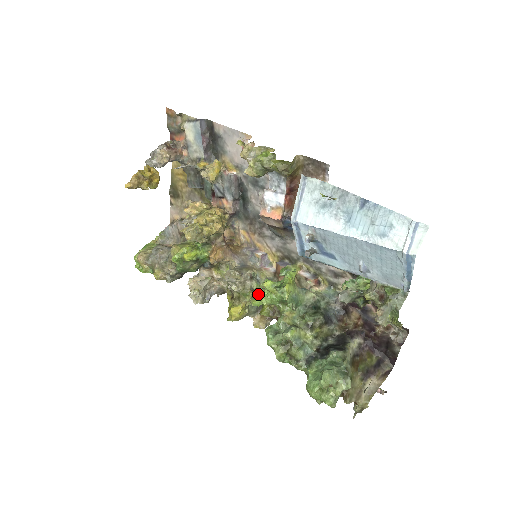
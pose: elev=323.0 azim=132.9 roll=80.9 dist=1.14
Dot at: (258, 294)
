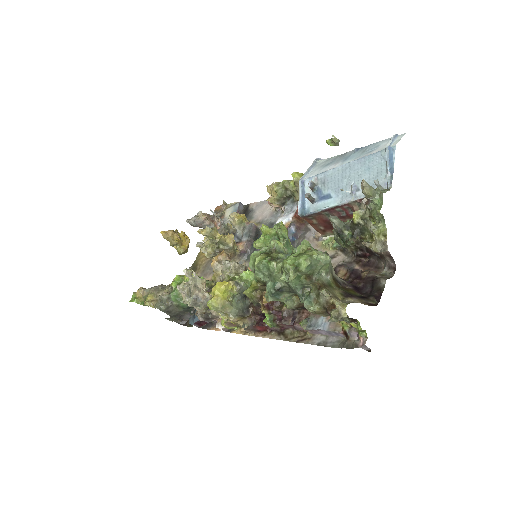
Dot at: occluded
